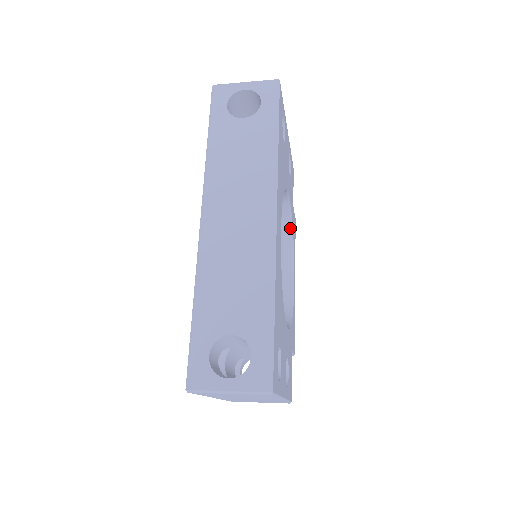
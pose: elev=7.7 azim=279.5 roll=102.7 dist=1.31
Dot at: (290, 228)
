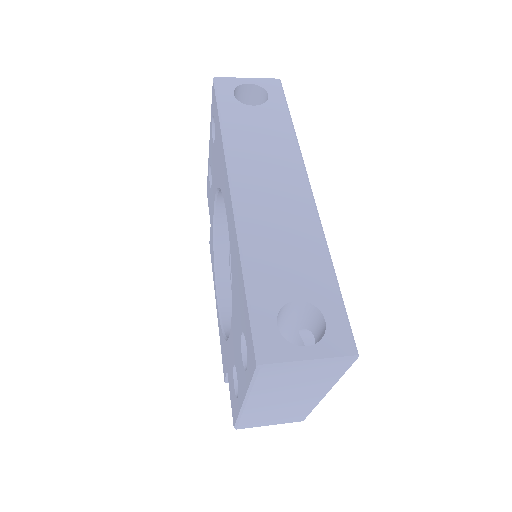
Dot at: occluded
